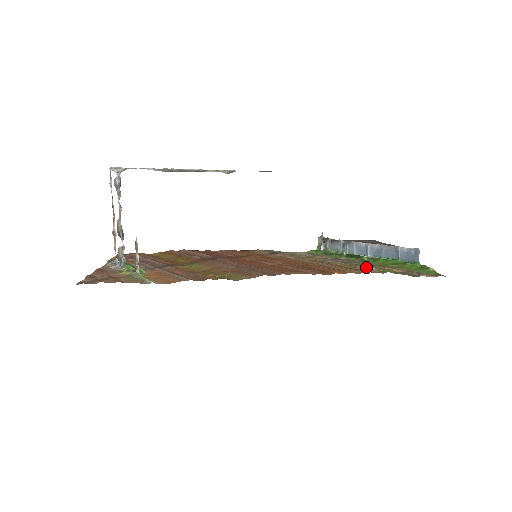
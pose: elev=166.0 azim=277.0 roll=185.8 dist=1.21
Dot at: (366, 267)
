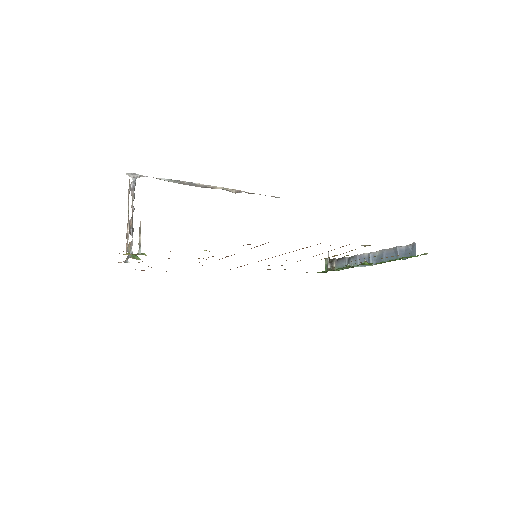
Dot at: occluded
